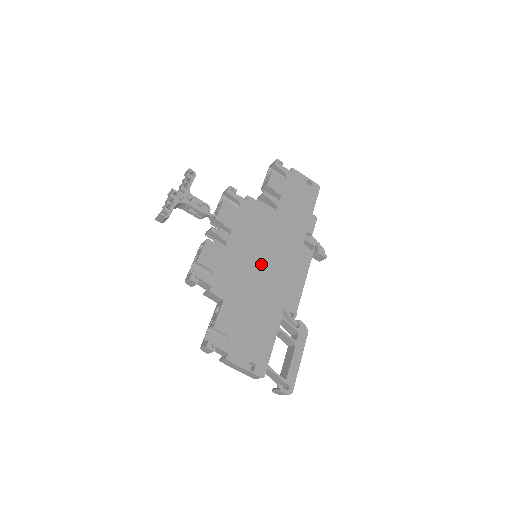
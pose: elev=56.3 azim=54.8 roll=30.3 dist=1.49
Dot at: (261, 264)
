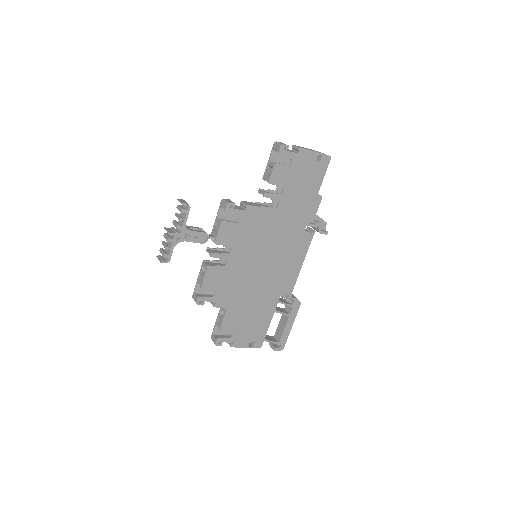
Dot at: (260, 267)
